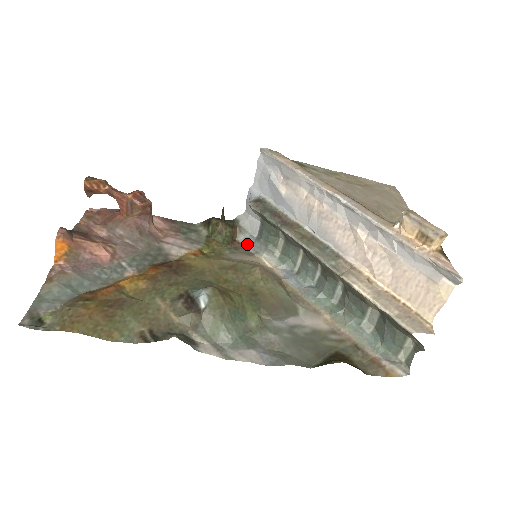
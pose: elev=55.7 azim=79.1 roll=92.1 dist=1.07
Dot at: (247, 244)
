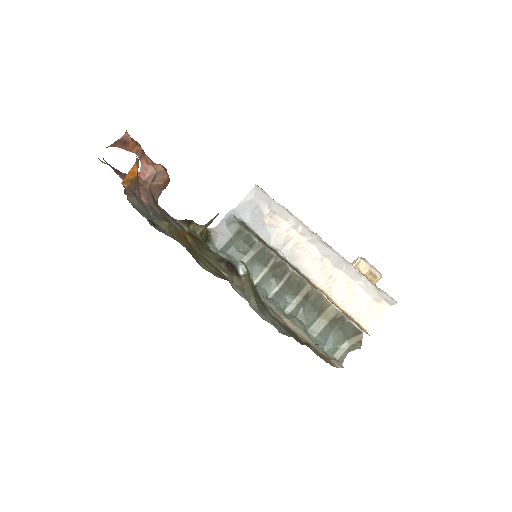
Dot at: occluded
